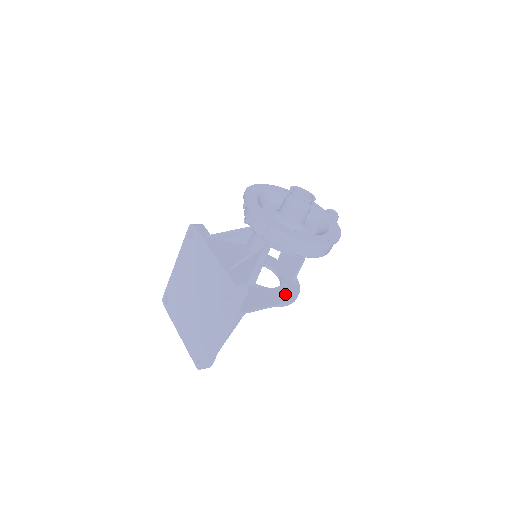
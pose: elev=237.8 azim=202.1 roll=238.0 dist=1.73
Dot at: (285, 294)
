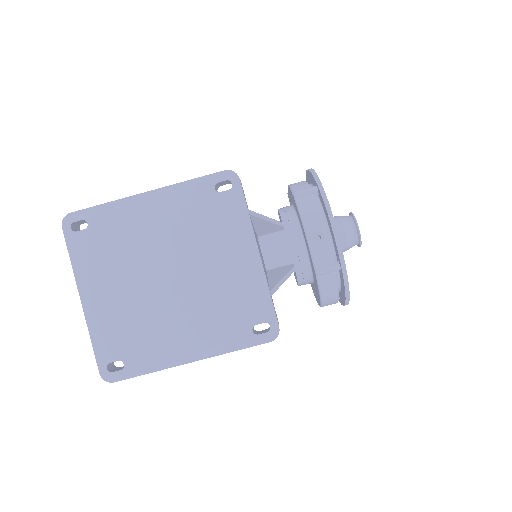
Dot at: occluded
